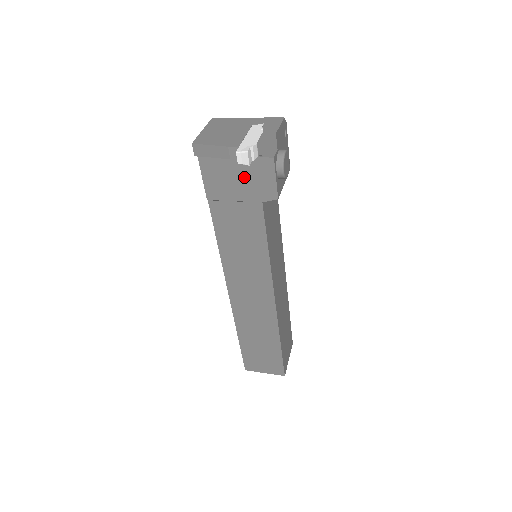
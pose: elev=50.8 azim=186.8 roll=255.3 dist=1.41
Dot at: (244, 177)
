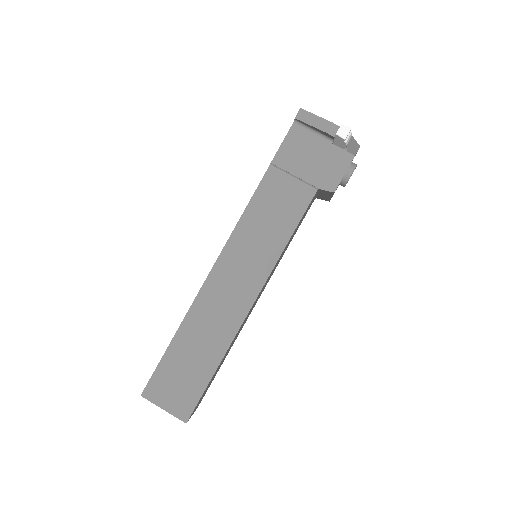
Dot at: (319, 159)
